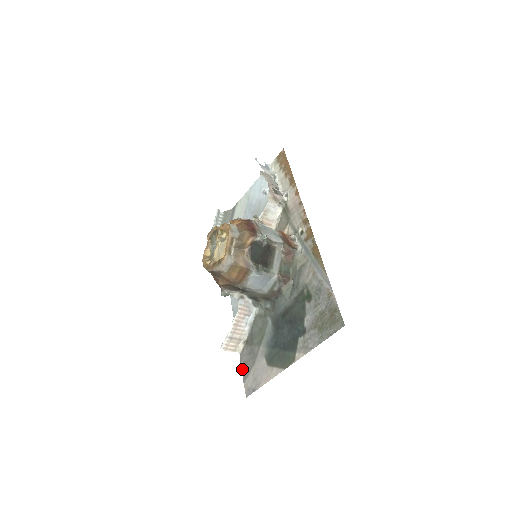
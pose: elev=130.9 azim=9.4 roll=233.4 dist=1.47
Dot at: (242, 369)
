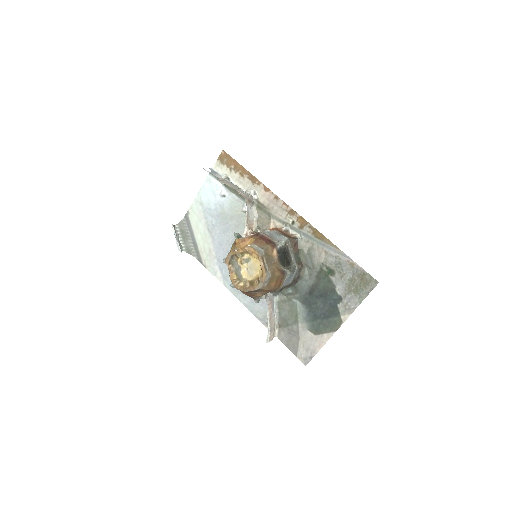
Dot at: (288, 347)
